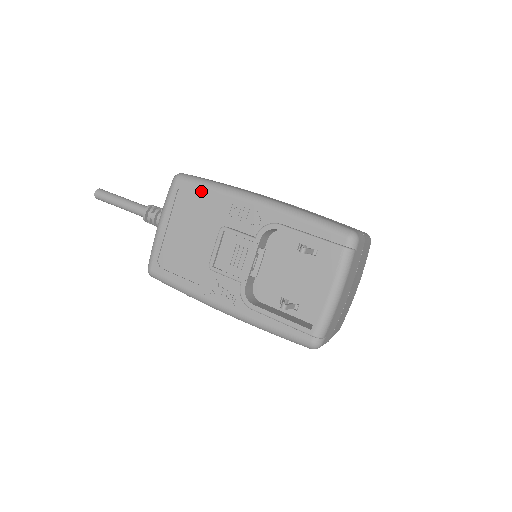
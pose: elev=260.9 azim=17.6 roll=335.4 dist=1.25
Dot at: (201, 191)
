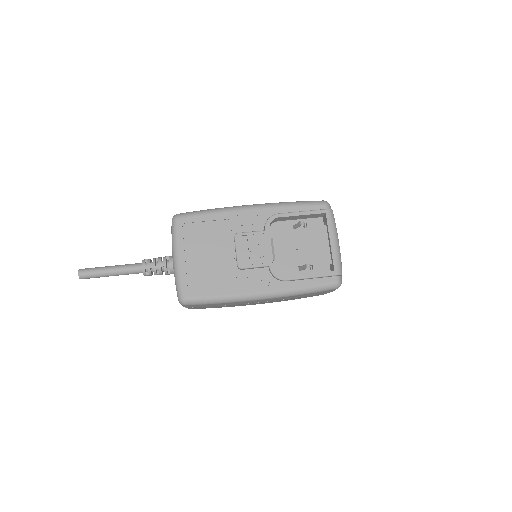
Dot at: (204, 218)
